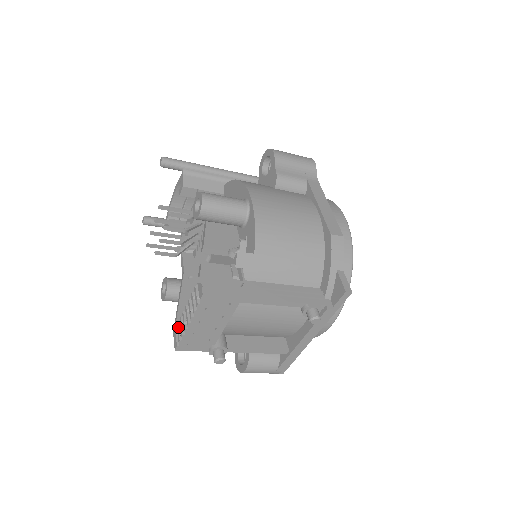
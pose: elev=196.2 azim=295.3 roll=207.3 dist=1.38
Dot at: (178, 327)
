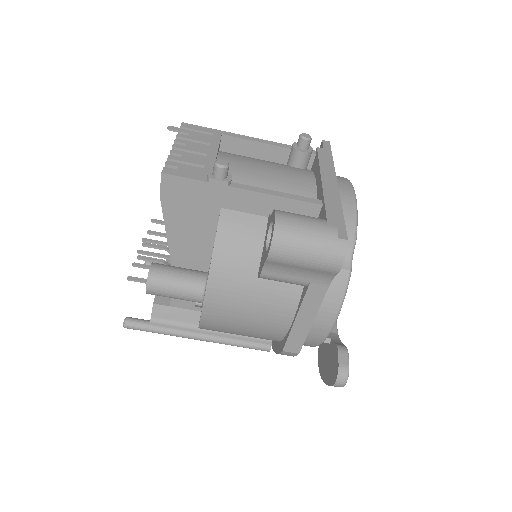
Dot at: occluded
